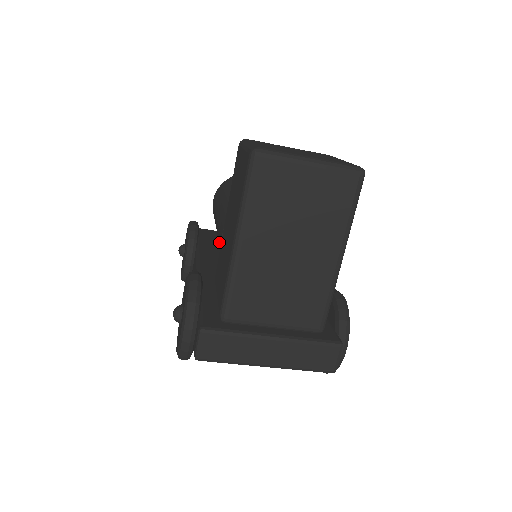
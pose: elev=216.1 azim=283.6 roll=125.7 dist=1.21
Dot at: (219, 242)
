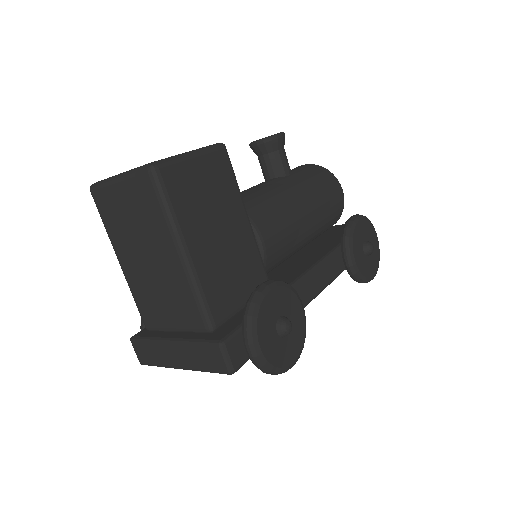
Dot at: occluded
